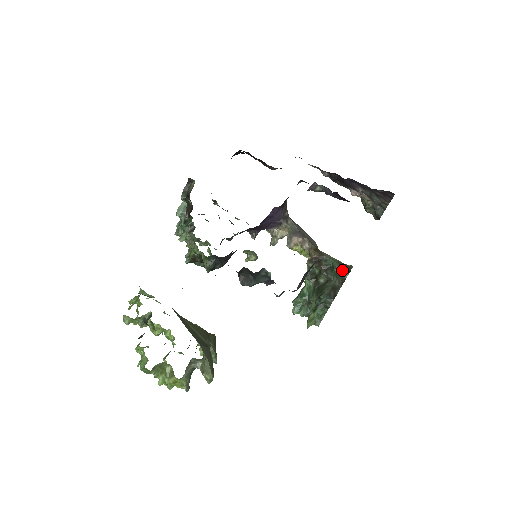
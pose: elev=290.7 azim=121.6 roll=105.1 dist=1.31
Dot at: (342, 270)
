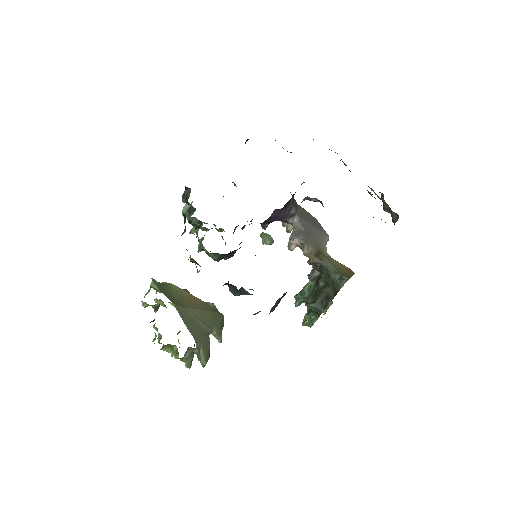
Dot at: (336, 282)
